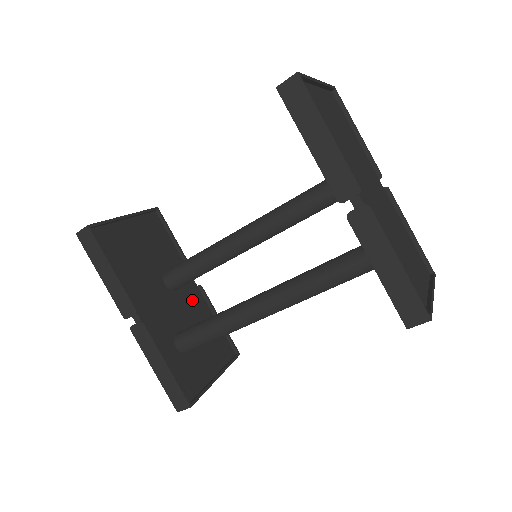
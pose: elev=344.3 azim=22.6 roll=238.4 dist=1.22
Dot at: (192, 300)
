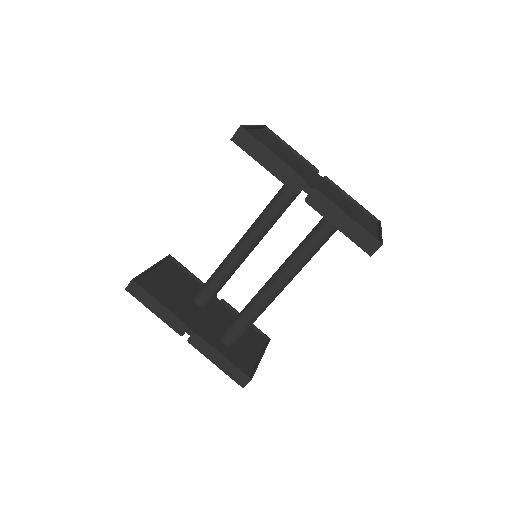
Dot at: (221, 311)
